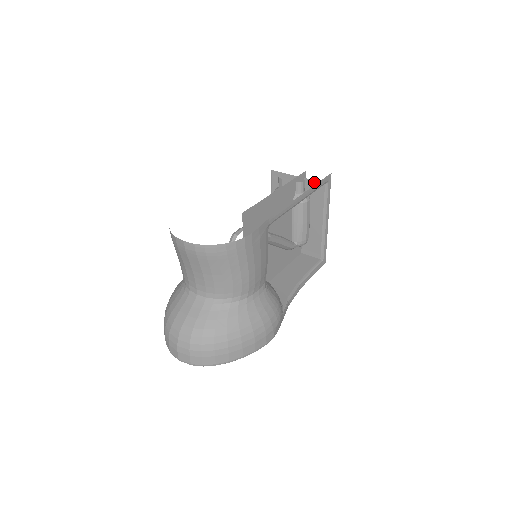
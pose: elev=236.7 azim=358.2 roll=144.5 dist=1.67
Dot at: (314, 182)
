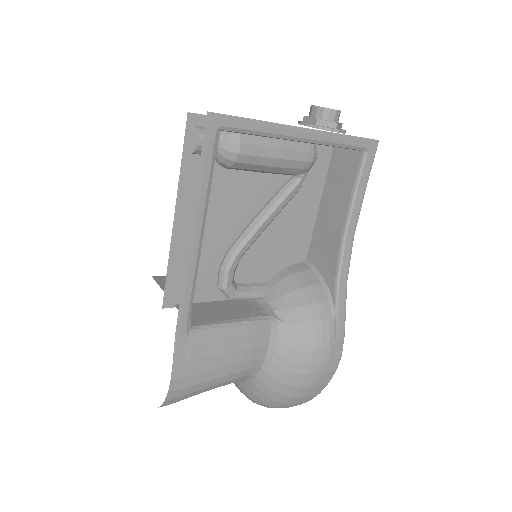
Dot at: occluded
